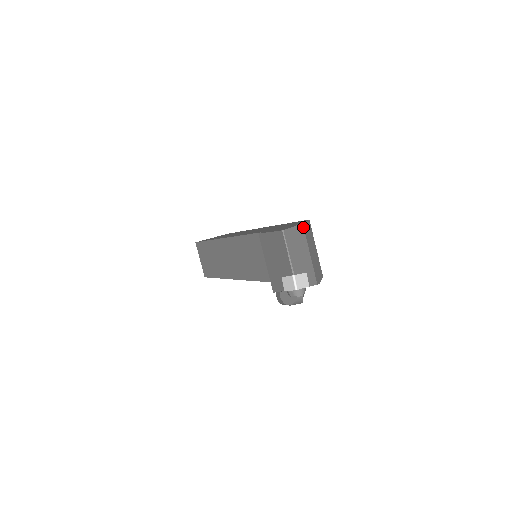
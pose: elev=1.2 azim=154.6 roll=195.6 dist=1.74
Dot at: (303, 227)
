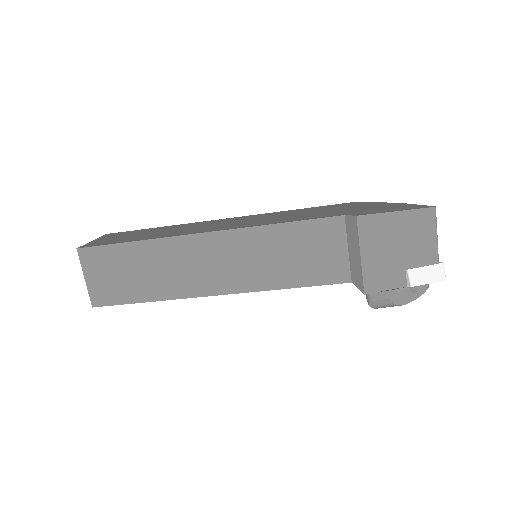
Dot at: occluded
